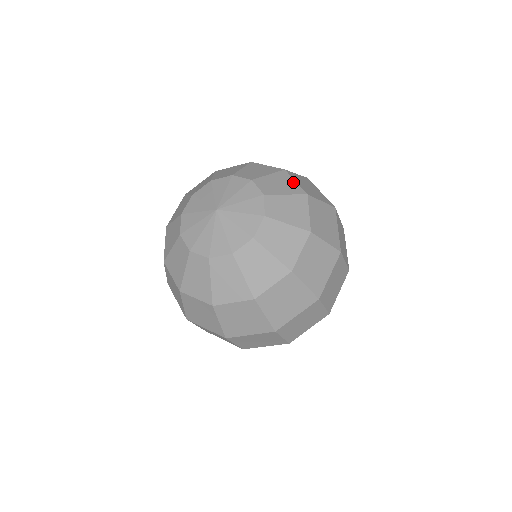
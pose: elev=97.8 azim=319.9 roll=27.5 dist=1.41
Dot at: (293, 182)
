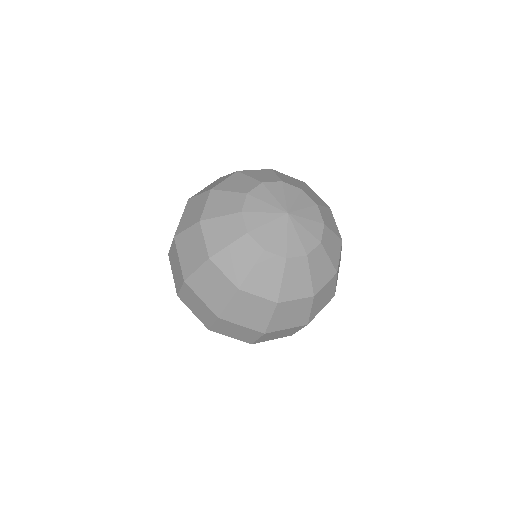
Dot at: (335, 223)
